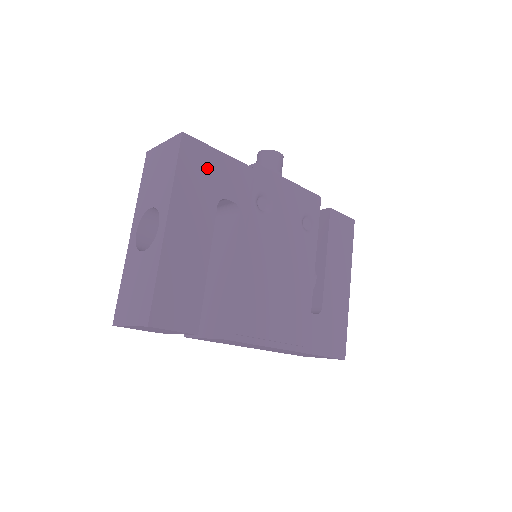
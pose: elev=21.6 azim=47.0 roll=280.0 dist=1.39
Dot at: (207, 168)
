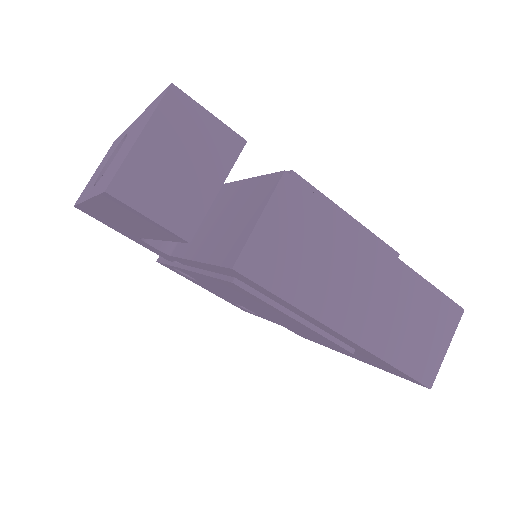
Dot at: occluded
